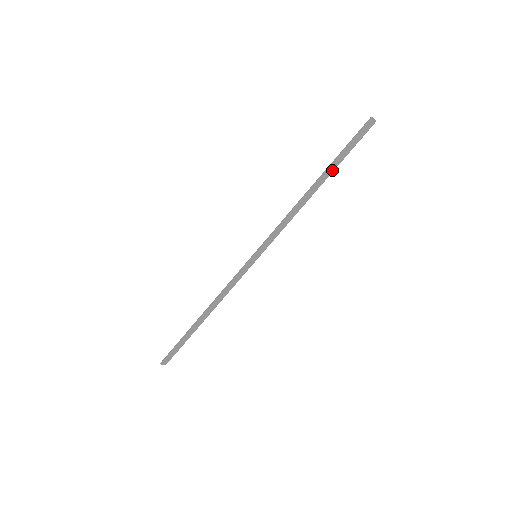
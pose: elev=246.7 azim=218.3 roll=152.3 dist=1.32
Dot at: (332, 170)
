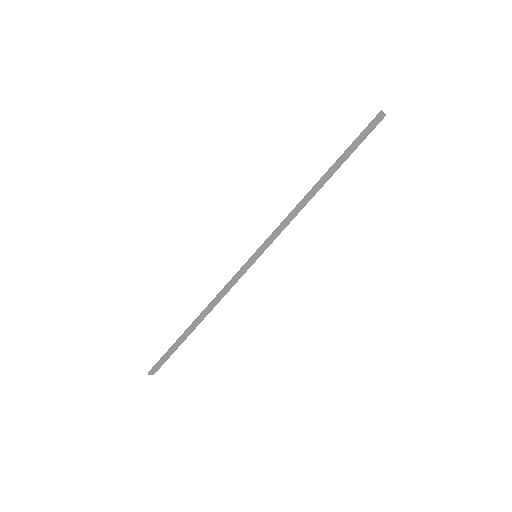
Dot at: (339, 165)
